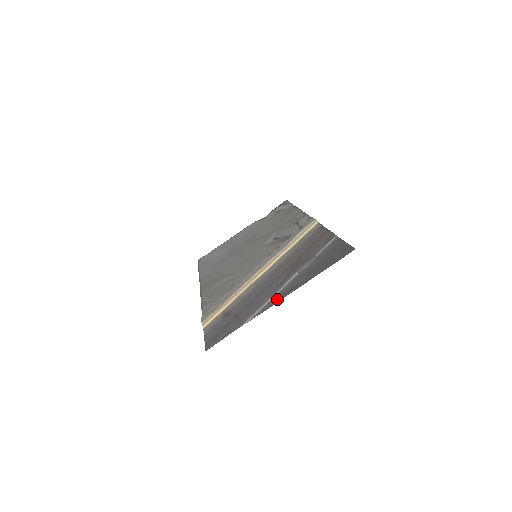
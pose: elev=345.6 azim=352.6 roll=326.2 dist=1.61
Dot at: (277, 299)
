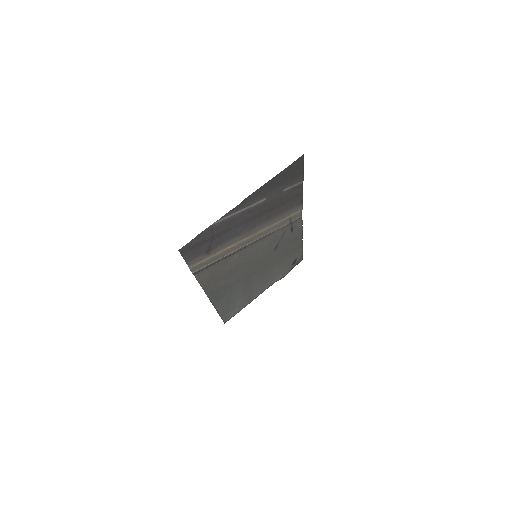
Dot at: (242, 204)
